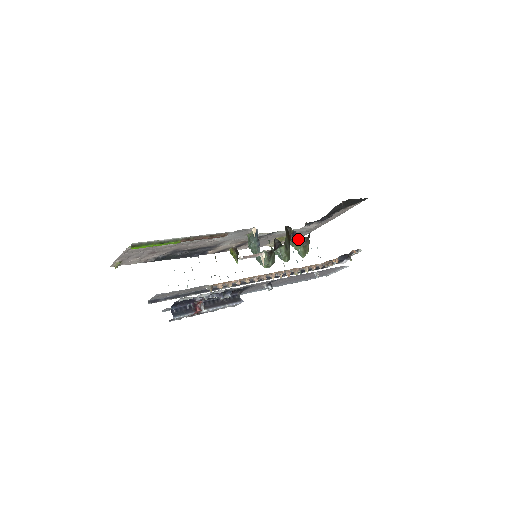
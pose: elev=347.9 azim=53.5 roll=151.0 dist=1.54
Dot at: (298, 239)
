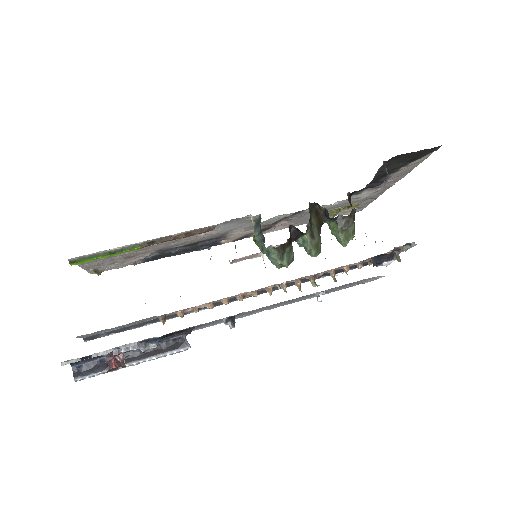
Dot at: (333, 220)
